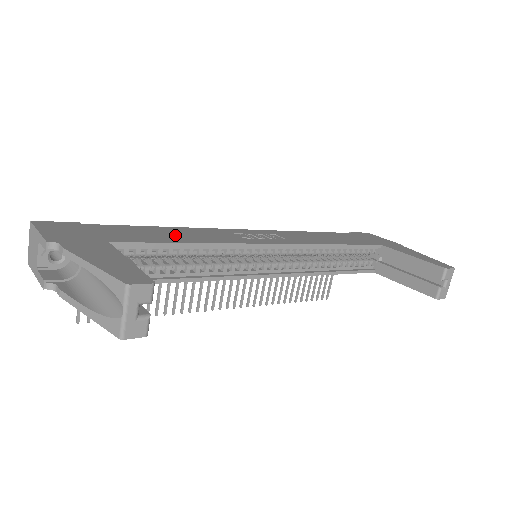
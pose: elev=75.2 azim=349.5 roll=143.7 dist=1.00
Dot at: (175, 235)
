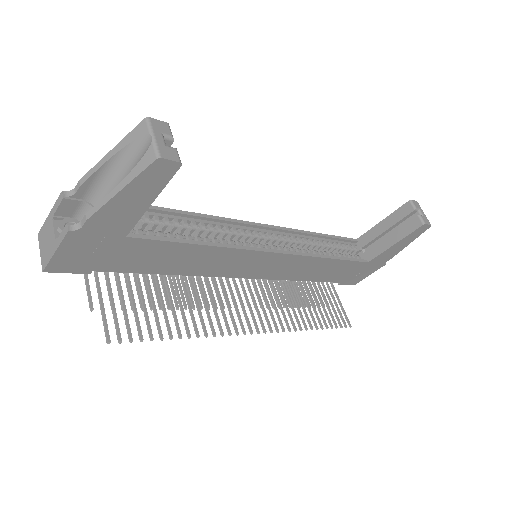
Dot at: occluded
